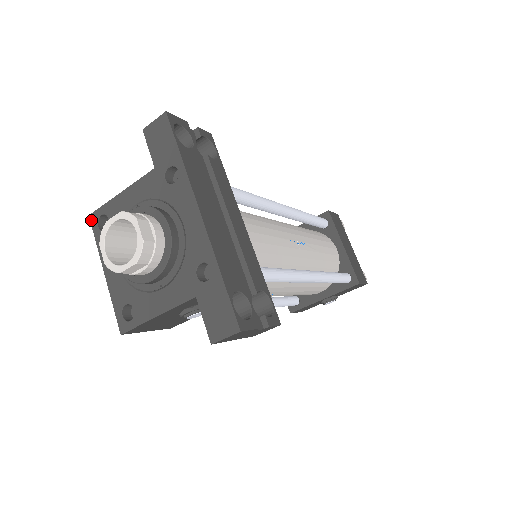
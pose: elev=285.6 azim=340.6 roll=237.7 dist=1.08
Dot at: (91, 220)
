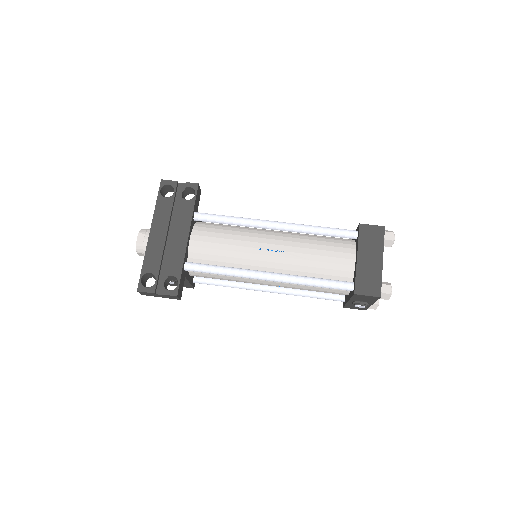
Dot at: occluded
